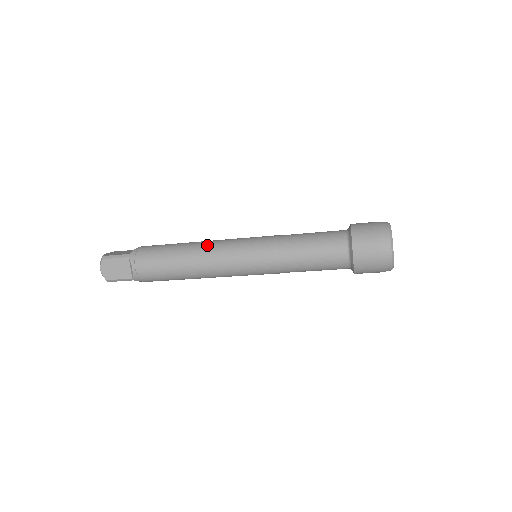
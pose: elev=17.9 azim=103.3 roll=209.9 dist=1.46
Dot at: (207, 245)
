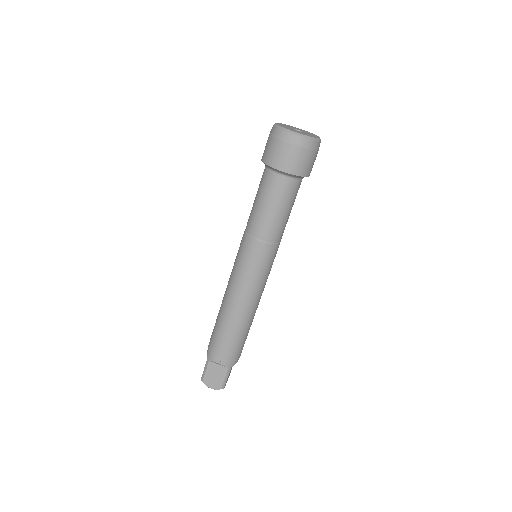
Dot at: (226, 292)
